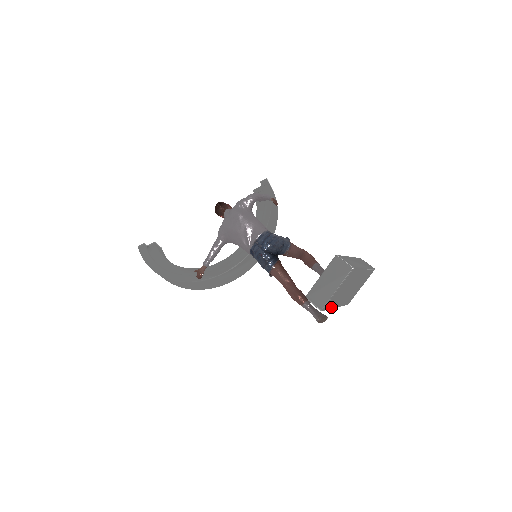
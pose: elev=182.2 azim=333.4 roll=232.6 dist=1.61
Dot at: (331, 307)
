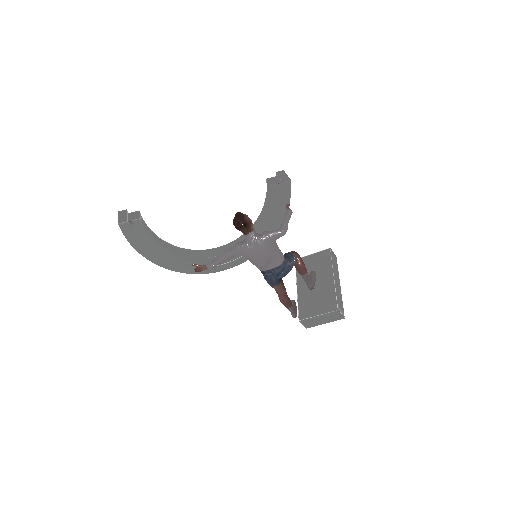
Dot at: occluded
